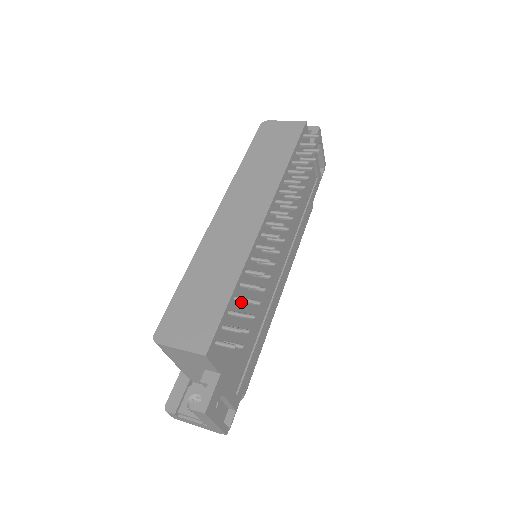
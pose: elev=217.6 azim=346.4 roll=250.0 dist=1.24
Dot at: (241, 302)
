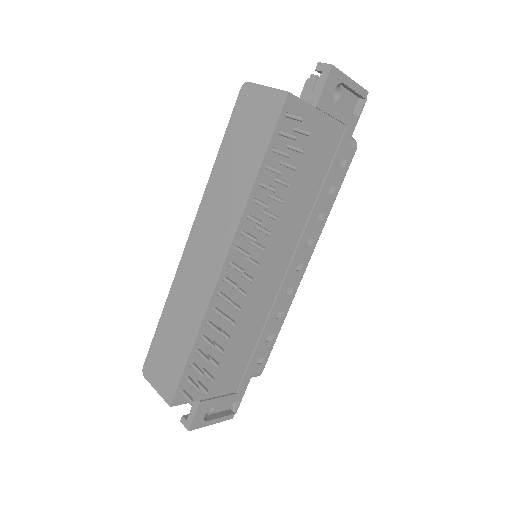
Dot at: occluded
